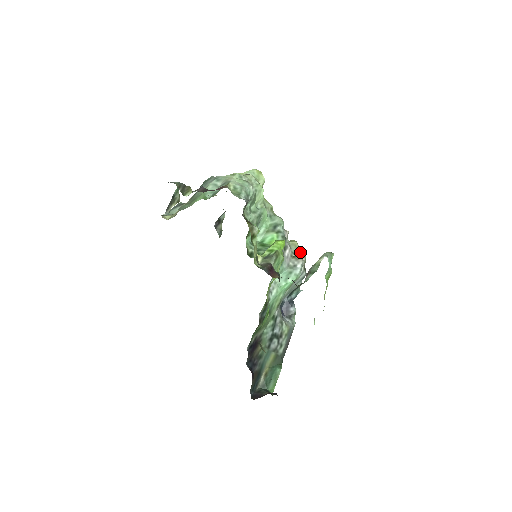
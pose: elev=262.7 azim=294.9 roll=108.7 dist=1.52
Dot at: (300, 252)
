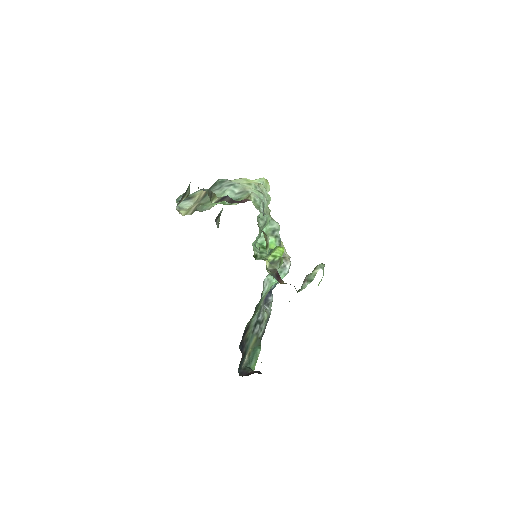
Dot at: (285, 251)
